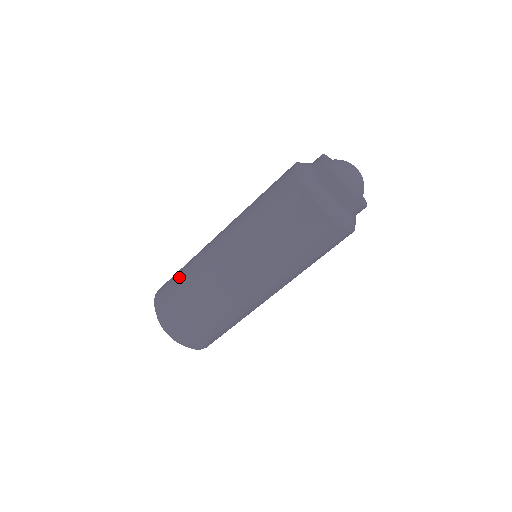
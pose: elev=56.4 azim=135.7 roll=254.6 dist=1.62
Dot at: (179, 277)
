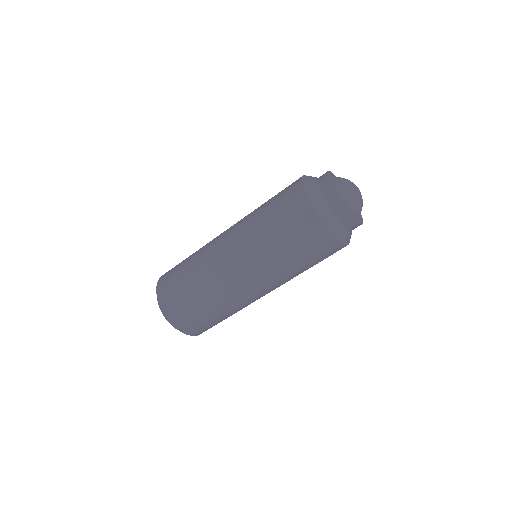
Dot at: occluded
